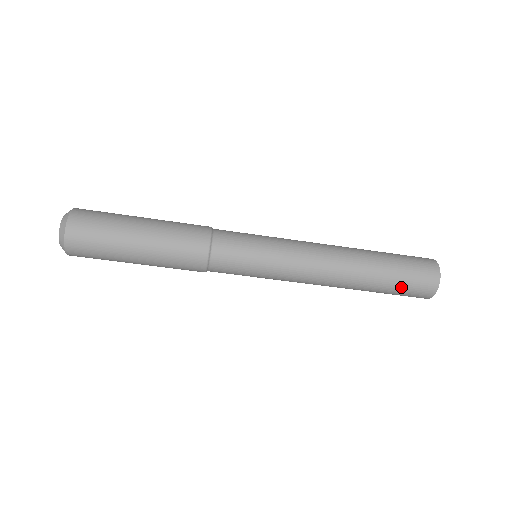
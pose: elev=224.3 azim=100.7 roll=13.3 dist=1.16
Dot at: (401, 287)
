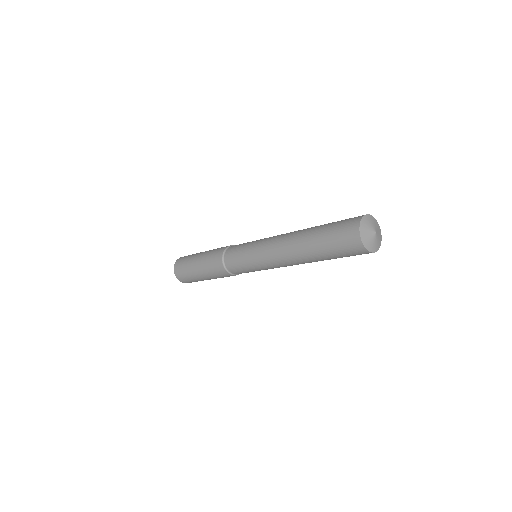
Dot at: occluded
